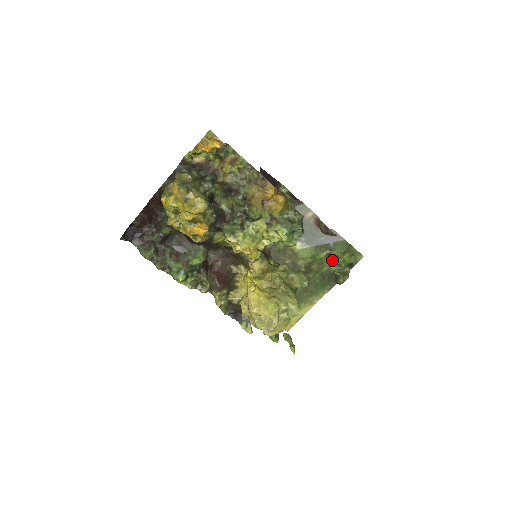
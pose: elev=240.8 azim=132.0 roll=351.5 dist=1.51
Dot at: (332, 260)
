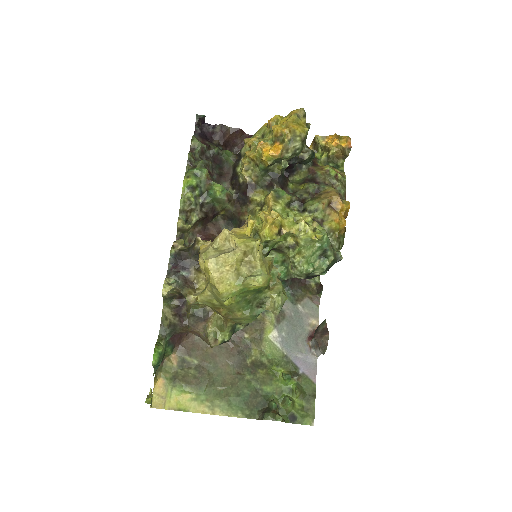
Dot at: (283, 388)
